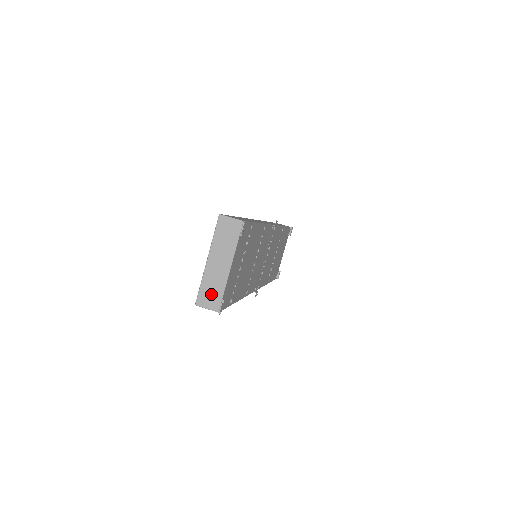
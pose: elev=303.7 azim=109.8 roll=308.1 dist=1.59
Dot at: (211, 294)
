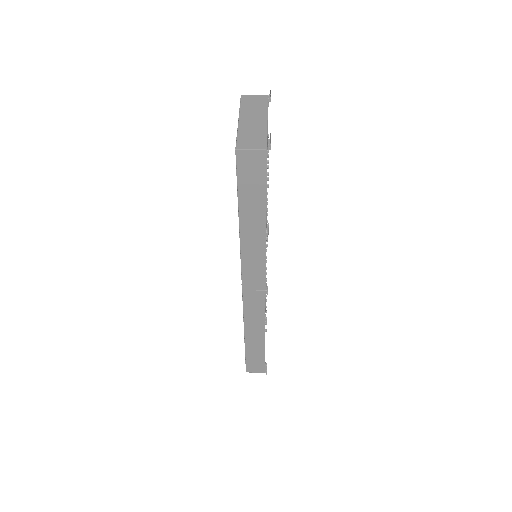
Dot at: (252, 139)
